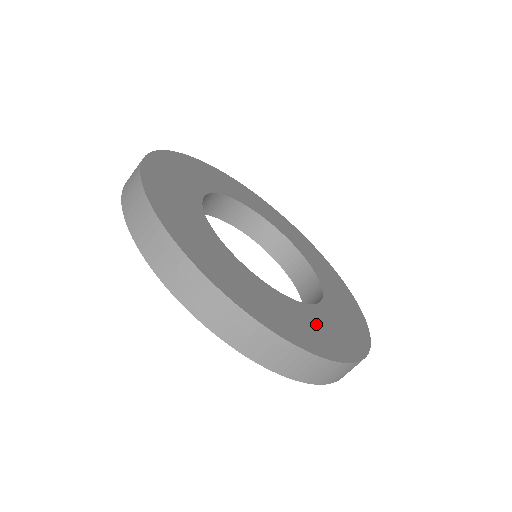
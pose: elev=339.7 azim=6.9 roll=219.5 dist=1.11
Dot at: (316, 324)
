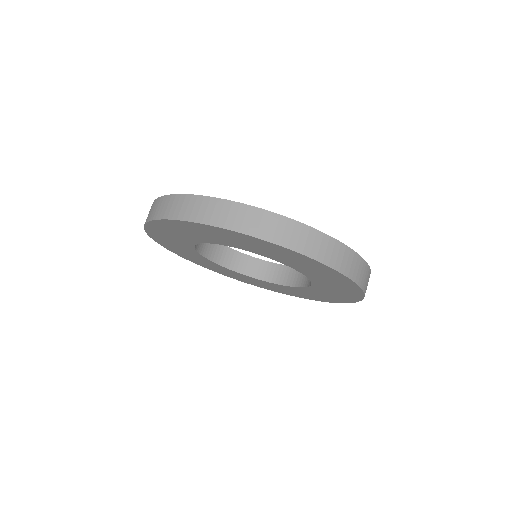
Dot at: occluded
